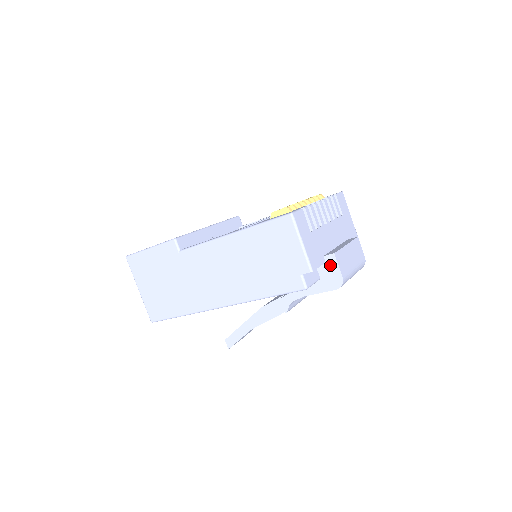
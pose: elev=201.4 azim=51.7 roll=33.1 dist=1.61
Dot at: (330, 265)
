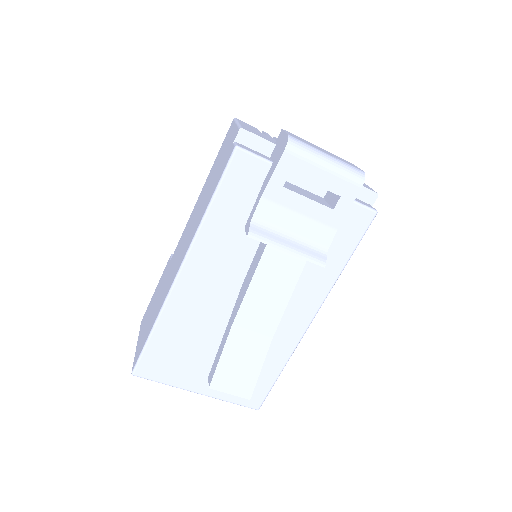
Dot at: (279, 141)
